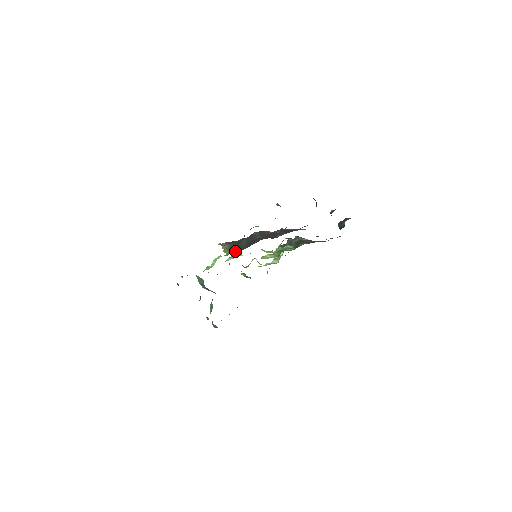
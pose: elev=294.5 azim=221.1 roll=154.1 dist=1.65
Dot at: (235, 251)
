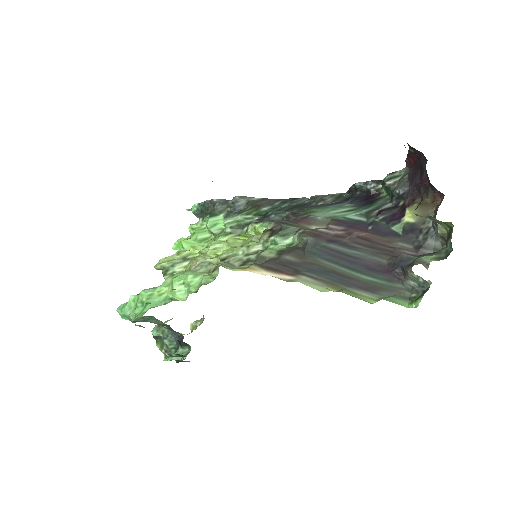
Dot at: (376, 294)
